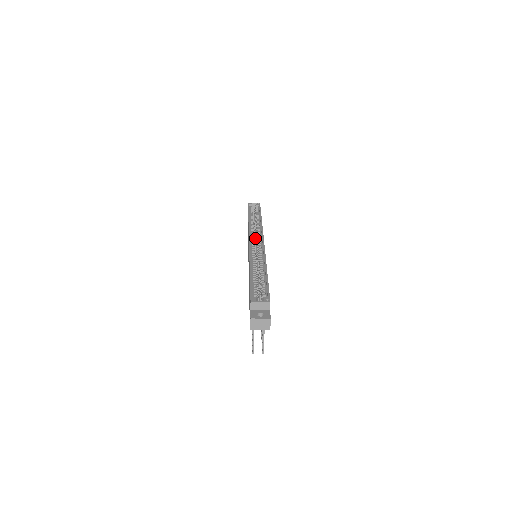
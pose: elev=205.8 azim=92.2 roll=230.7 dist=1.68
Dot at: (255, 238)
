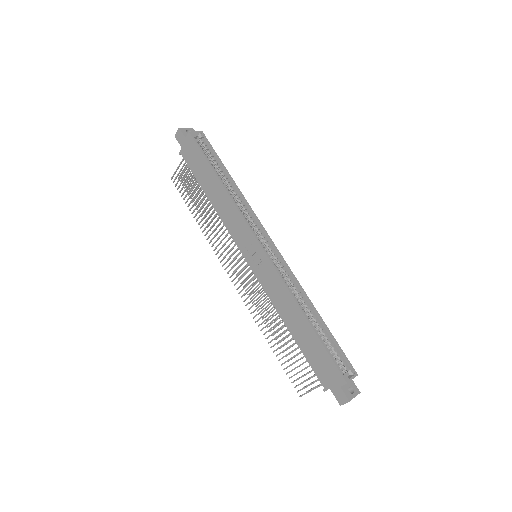
Dot at: occluded
